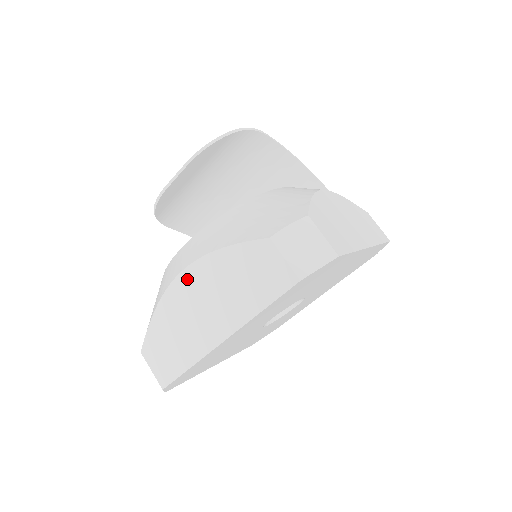
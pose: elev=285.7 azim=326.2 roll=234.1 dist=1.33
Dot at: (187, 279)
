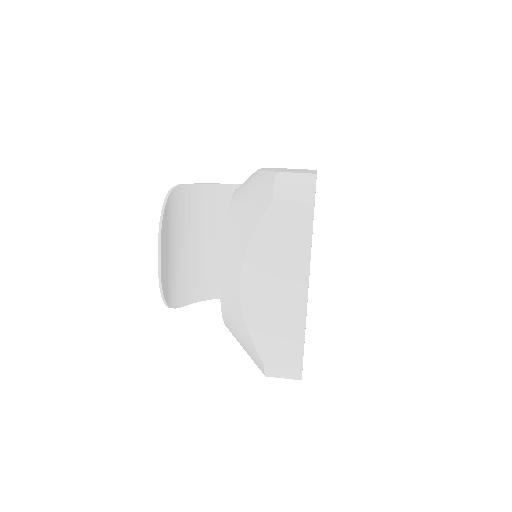
Dot at: (248, 282)
